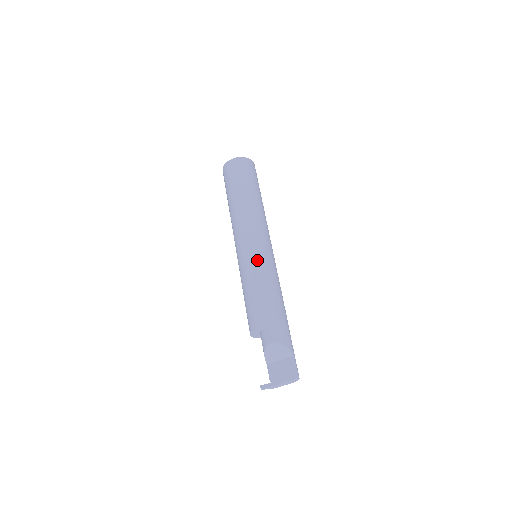
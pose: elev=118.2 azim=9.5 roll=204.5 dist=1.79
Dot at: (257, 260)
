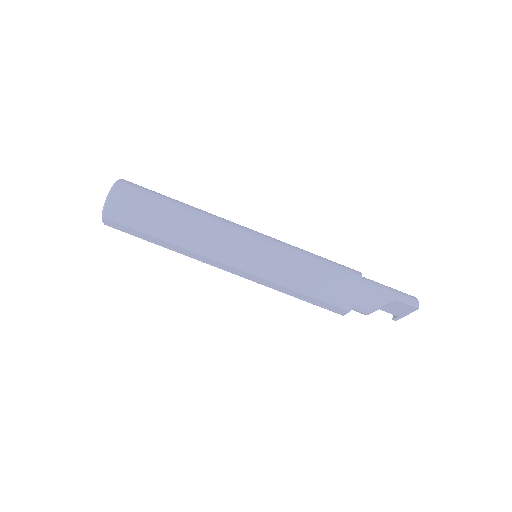
Dot at: (269, 280)
